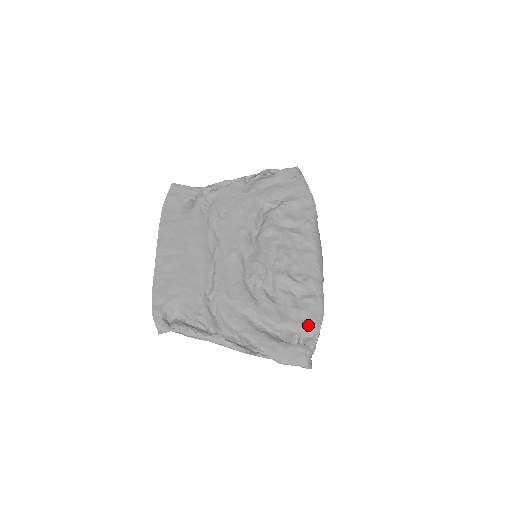
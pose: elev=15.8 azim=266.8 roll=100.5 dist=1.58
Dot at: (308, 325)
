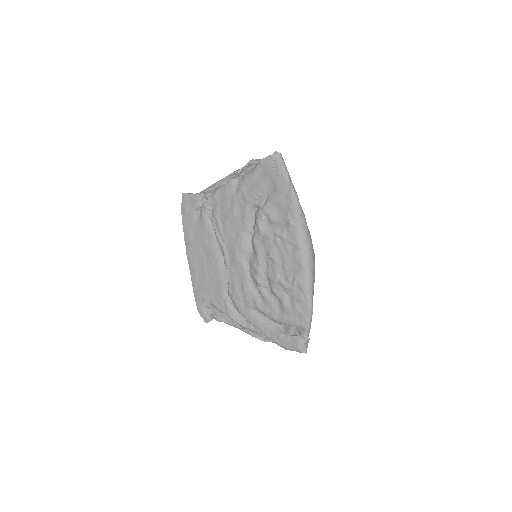
Dot at: (299, 321)
